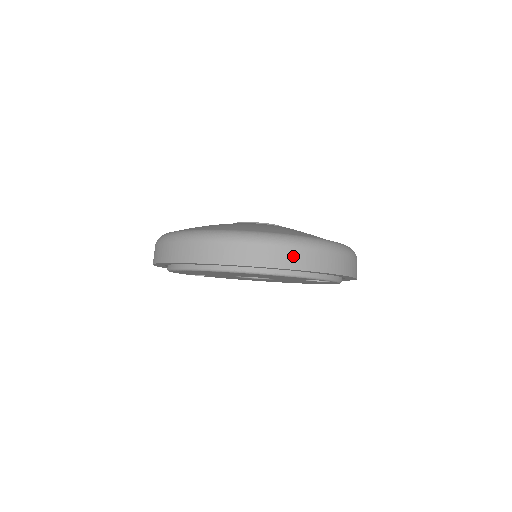
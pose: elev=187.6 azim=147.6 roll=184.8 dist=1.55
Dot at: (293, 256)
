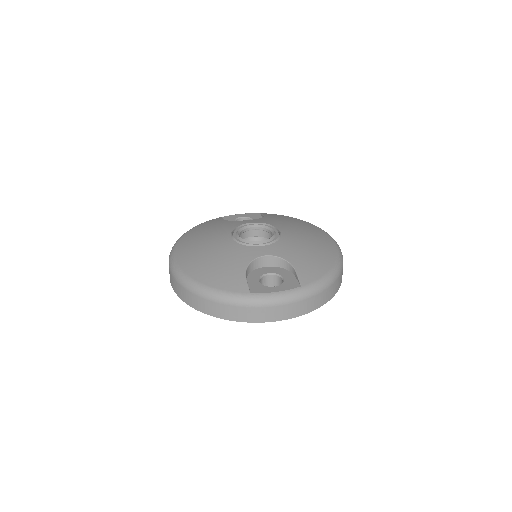
Dot at: (210, 307)
